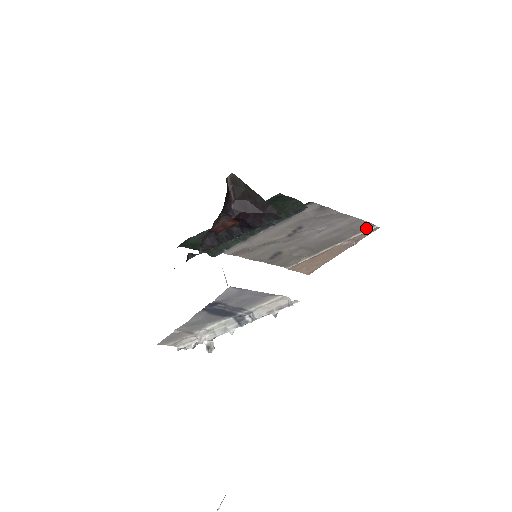
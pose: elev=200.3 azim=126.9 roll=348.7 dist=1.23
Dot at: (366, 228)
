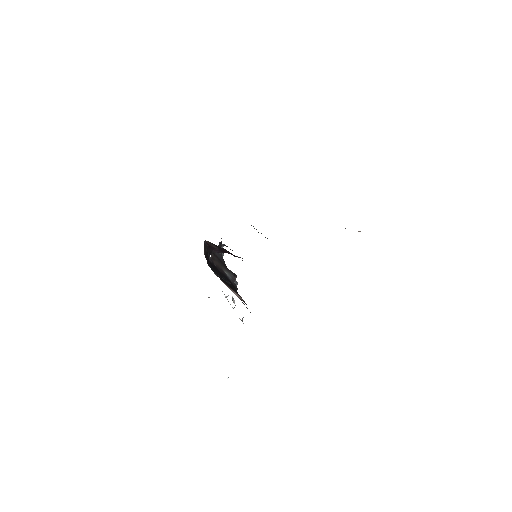
Dot at: occluded
